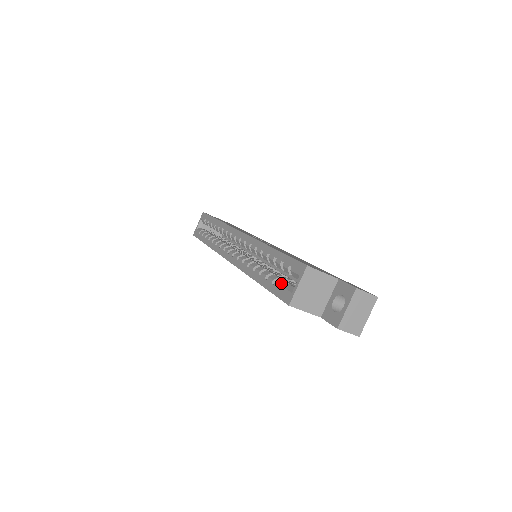
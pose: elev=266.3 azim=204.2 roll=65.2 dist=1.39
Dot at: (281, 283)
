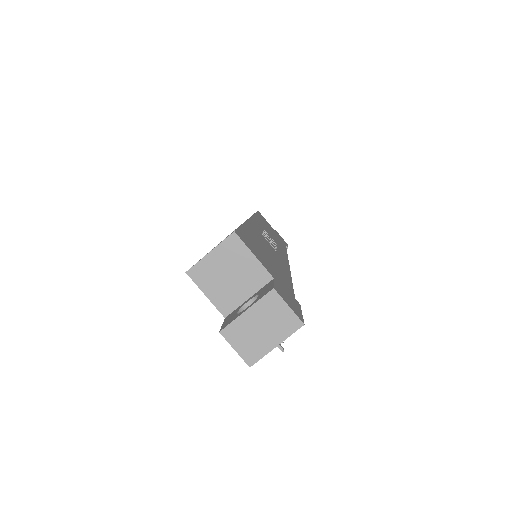
Dot at: occluded
